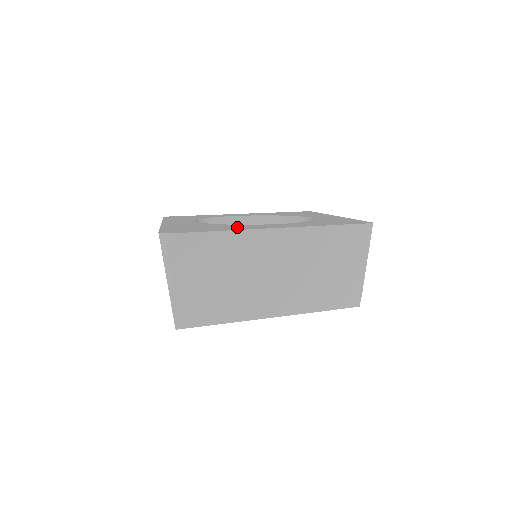
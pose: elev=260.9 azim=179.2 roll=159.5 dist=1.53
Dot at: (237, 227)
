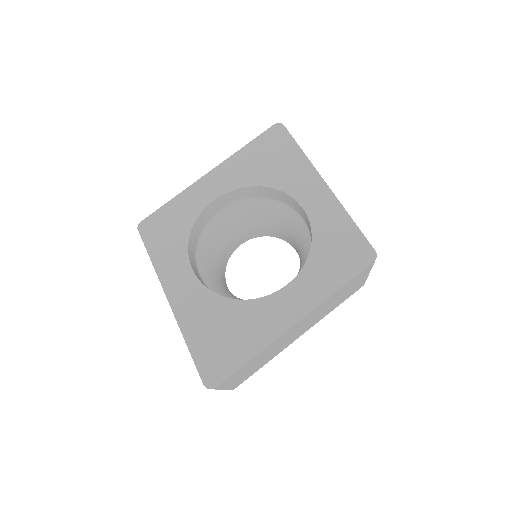
Dot at: (257, 326)
